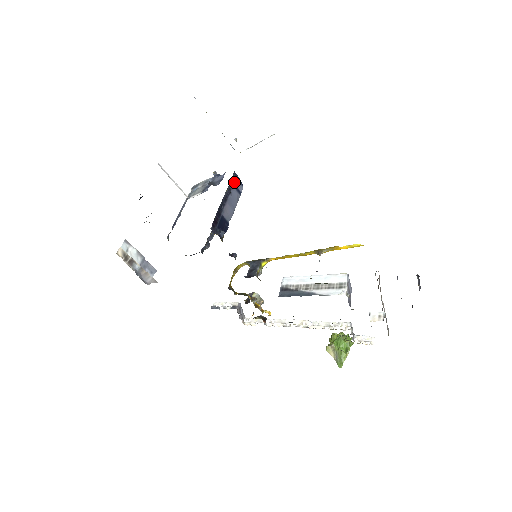
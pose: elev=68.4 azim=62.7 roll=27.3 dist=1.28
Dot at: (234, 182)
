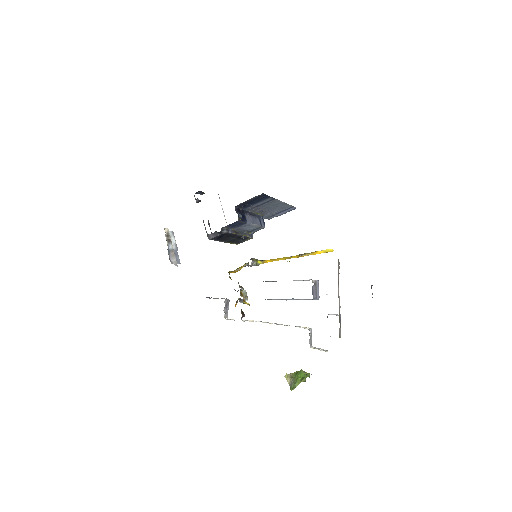
Dot at: (260, 218)
